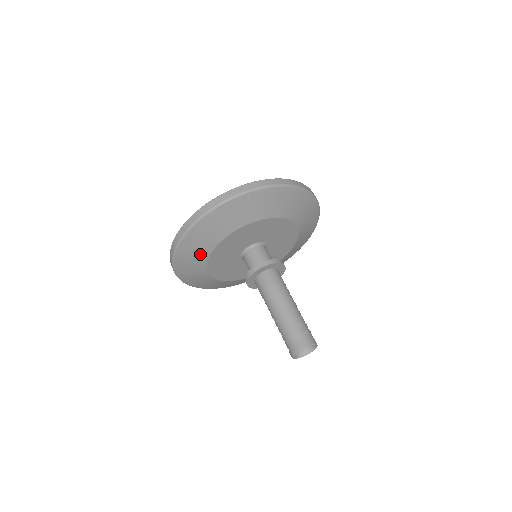
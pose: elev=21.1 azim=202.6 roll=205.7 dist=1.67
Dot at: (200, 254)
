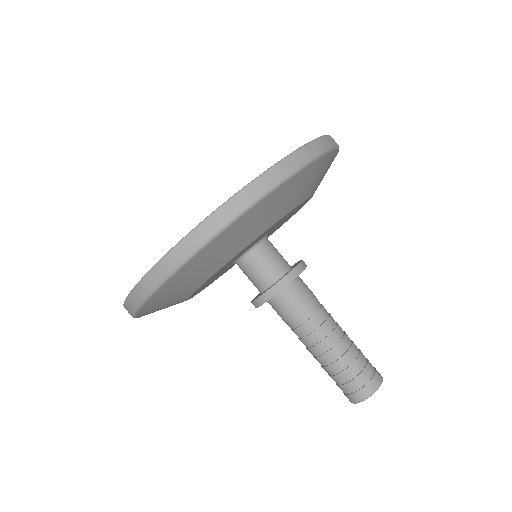
Dot at: occluded
